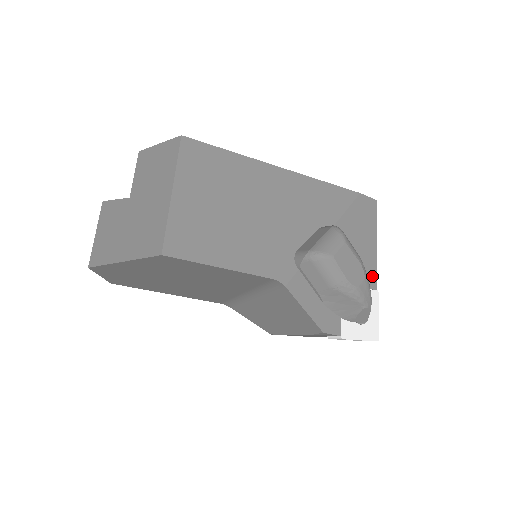
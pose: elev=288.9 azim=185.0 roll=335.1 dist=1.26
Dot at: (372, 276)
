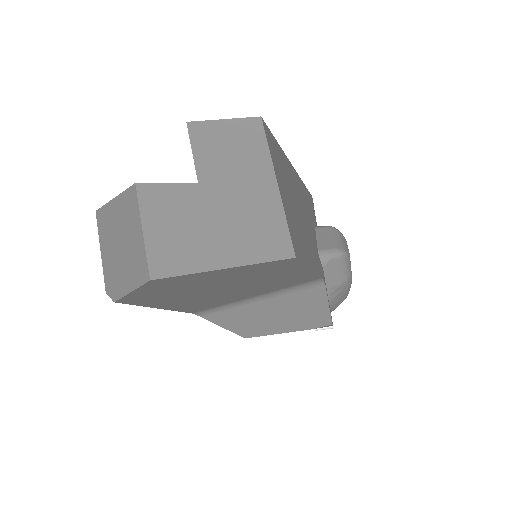
Dot at: occluded
